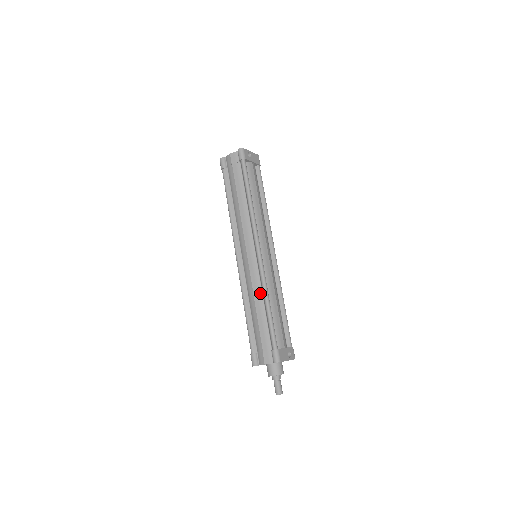
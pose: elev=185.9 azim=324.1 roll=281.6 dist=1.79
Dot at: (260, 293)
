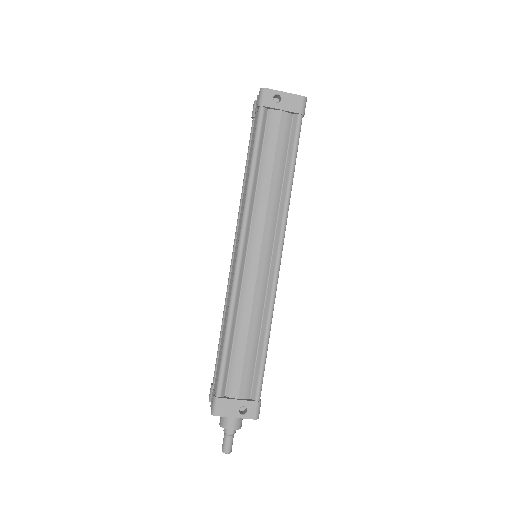
Dot at: occluded
